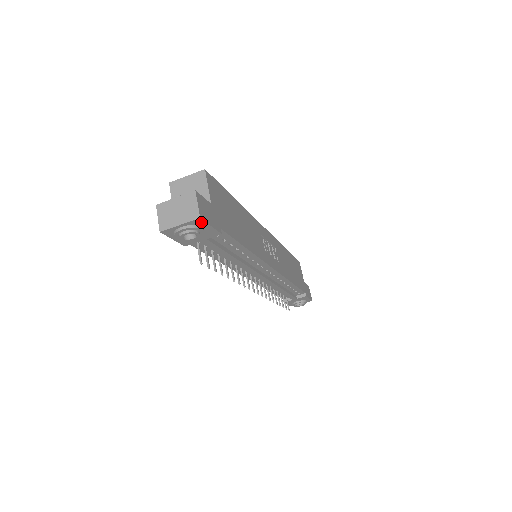
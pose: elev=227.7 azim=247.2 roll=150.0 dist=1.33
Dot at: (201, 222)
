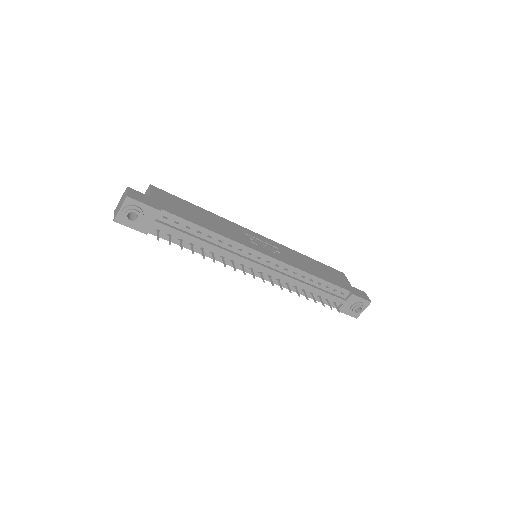
Dot at: (132, 201)
